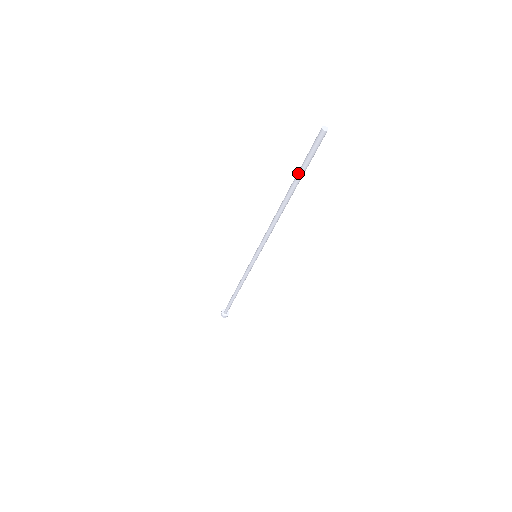
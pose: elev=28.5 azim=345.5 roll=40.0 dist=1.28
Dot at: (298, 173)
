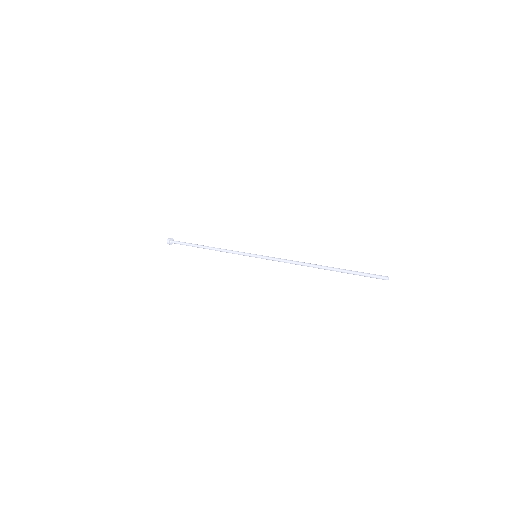
Dot at: (348, 273)
